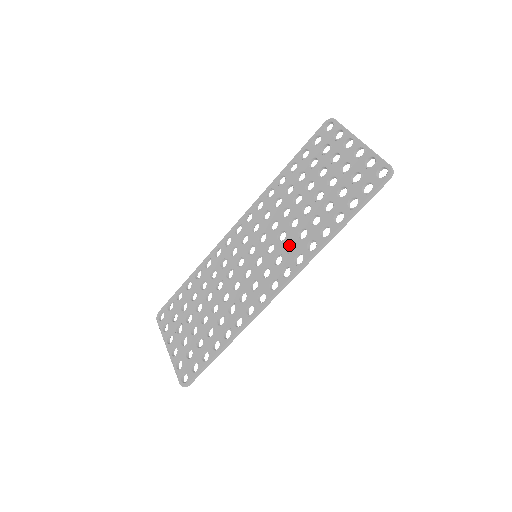
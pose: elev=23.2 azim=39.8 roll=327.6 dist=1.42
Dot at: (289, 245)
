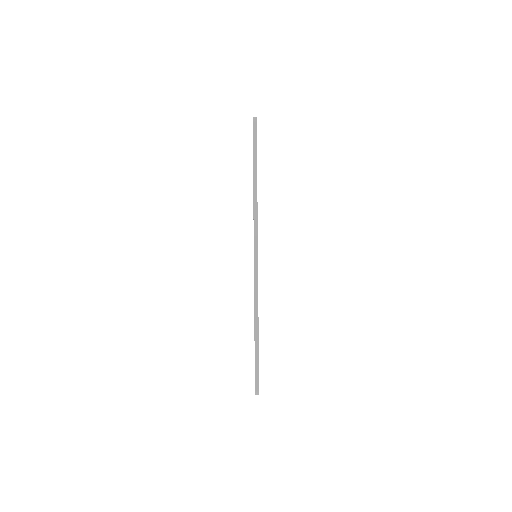
Dot at: occluded
